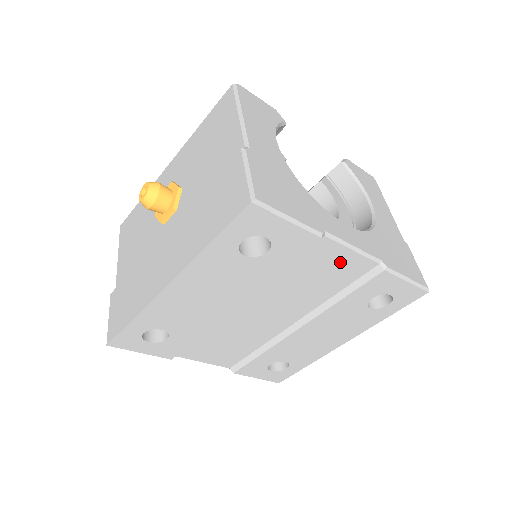
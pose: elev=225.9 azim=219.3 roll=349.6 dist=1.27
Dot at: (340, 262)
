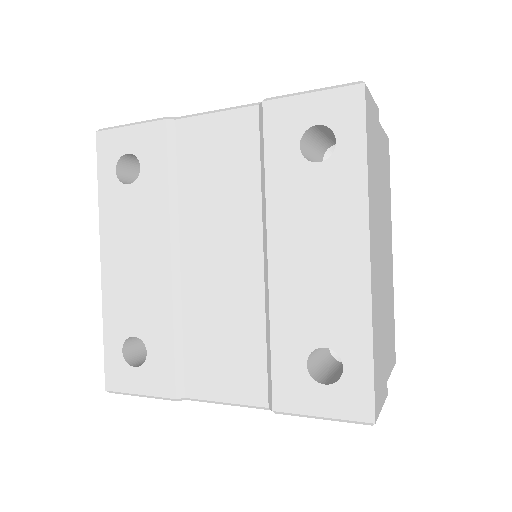
Dot at: (218, 135)
